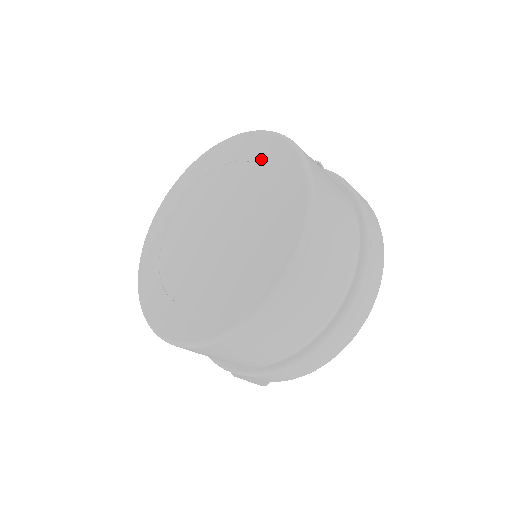
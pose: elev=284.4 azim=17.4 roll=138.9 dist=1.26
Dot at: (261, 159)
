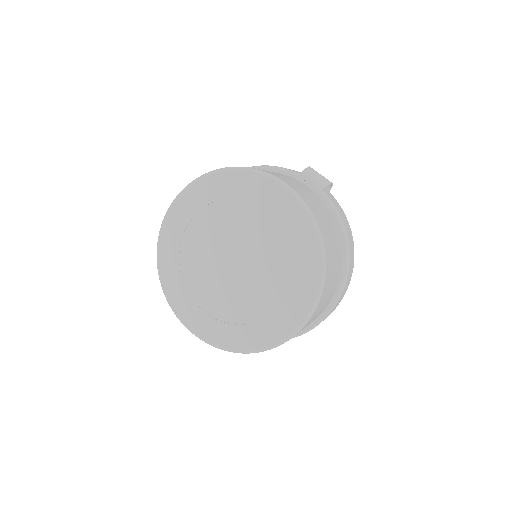
Dot at: (290, 230)
